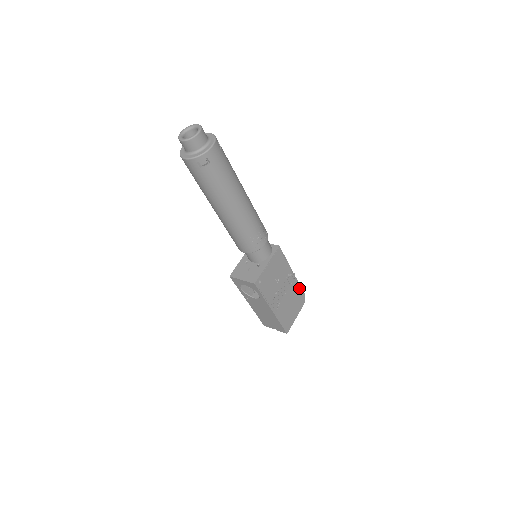
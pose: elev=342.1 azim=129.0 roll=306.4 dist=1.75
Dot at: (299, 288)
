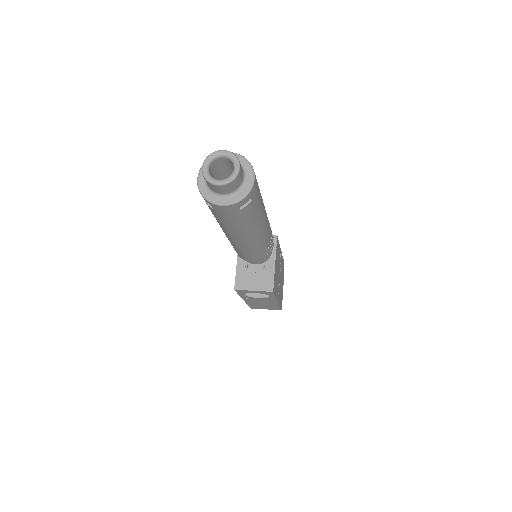
Dot at: (282, 261)
